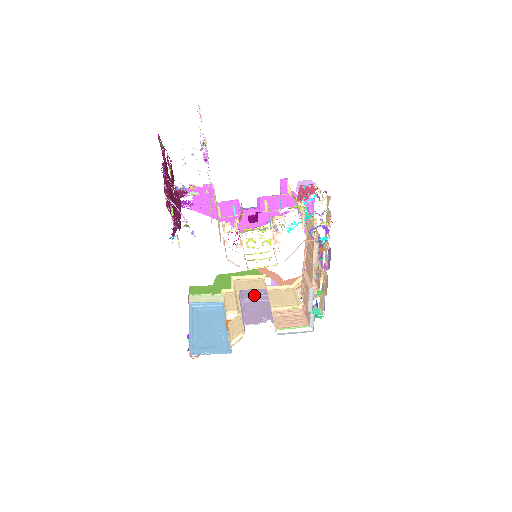
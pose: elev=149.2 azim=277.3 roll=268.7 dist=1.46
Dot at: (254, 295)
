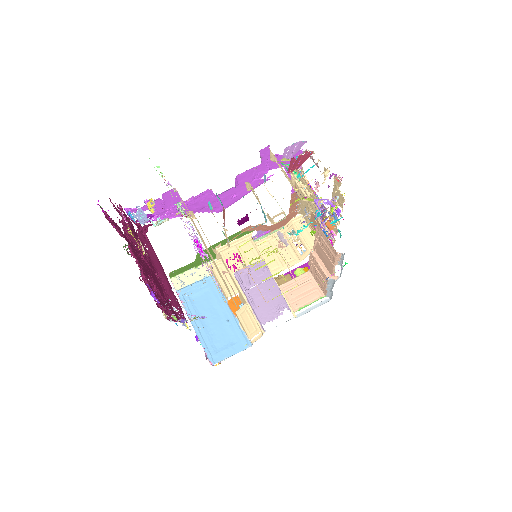
Dot at: (254, 275)
